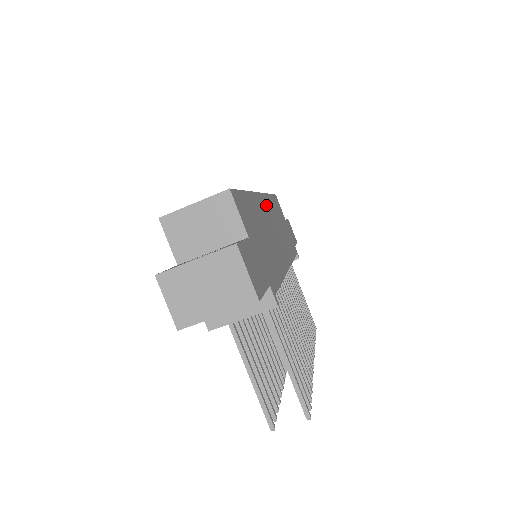
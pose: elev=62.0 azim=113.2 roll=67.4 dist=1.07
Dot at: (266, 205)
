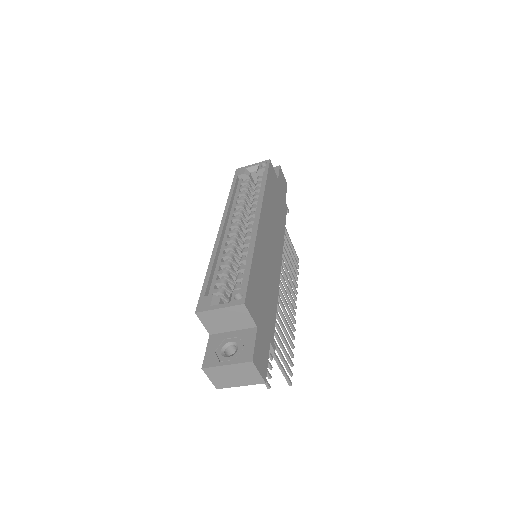
Dot at: (264, 221)
